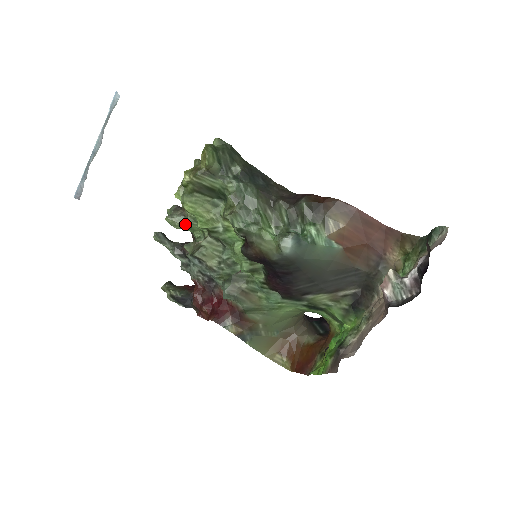
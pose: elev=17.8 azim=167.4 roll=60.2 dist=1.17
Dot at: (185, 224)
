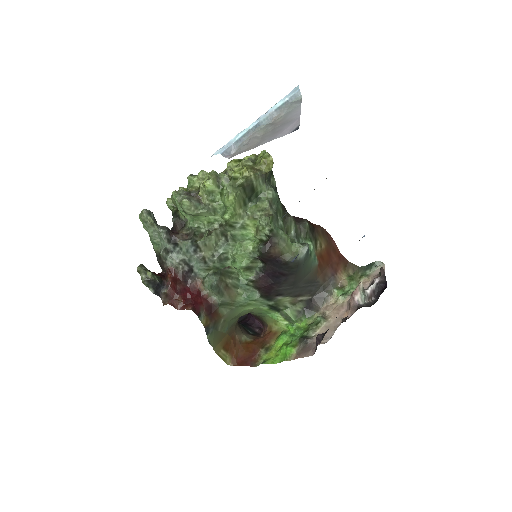
Dot at: (205, 211)
